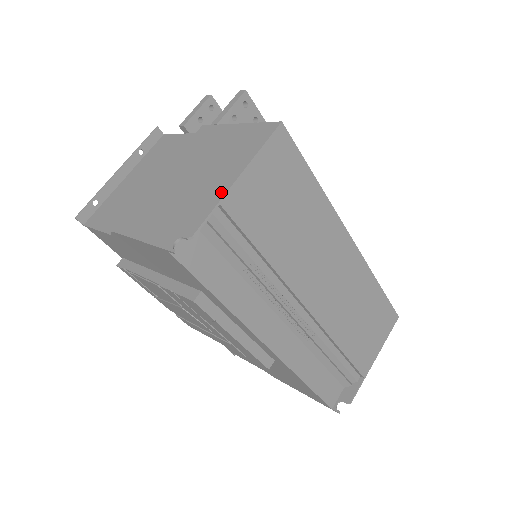
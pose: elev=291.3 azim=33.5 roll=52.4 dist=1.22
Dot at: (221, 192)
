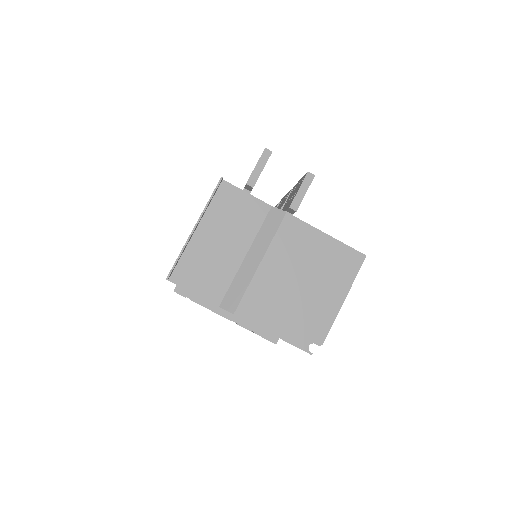
Dot at: (334, 311)
